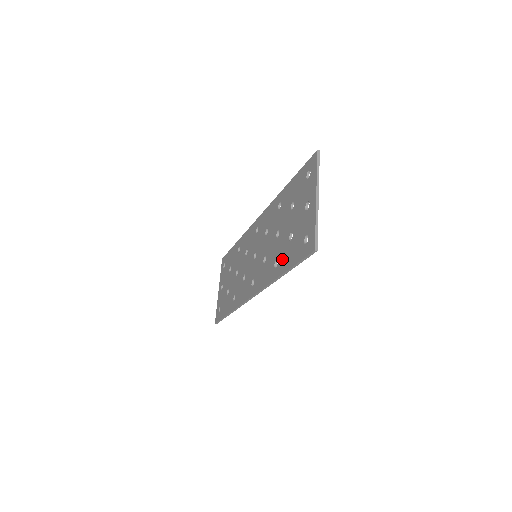
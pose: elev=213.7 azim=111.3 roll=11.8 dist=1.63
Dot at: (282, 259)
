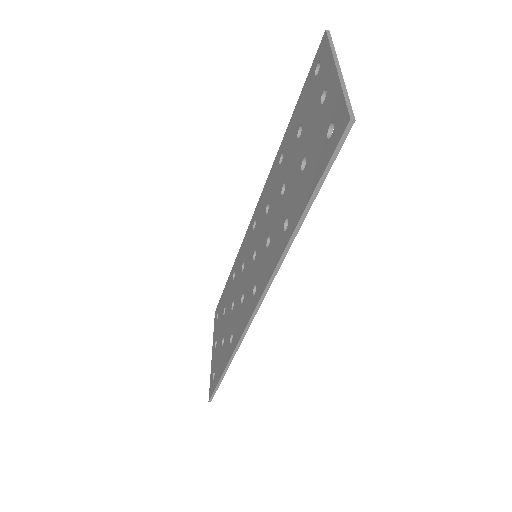
Dot at: (294, 205)
